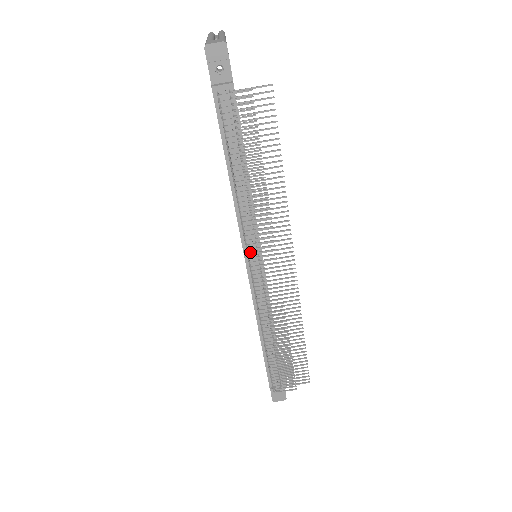
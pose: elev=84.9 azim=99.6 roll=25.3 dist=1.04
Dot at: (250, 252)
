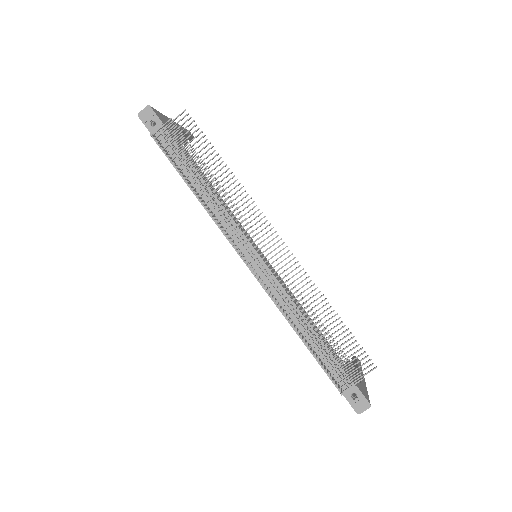
Dot at: (240, 247)
